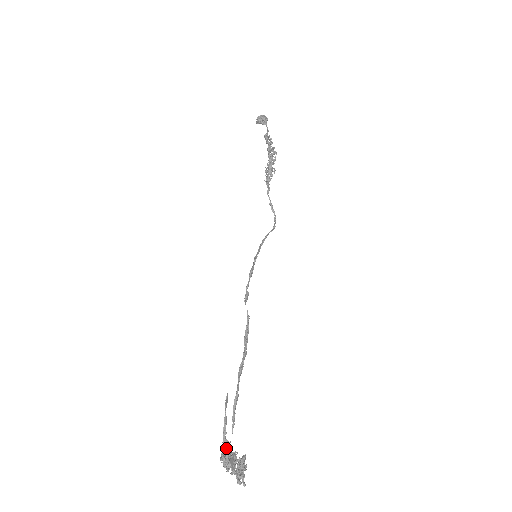
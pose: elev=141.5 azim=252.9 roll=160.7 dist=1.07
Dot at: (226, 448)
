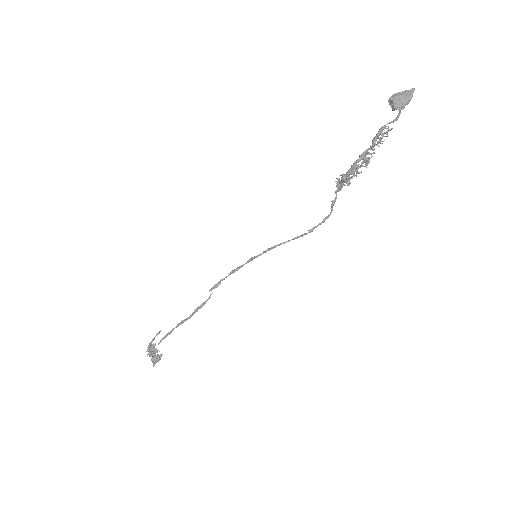
Dot at: (149, 349)
